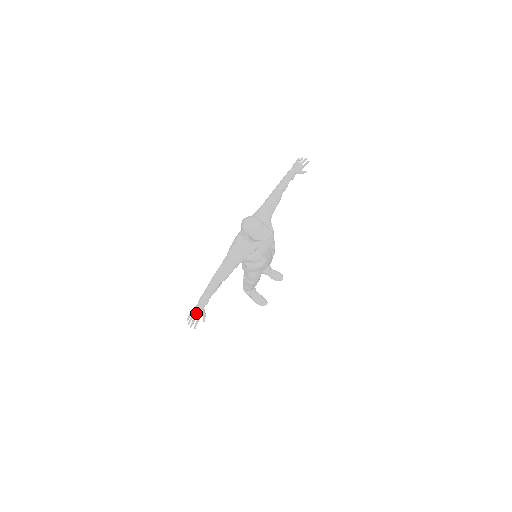
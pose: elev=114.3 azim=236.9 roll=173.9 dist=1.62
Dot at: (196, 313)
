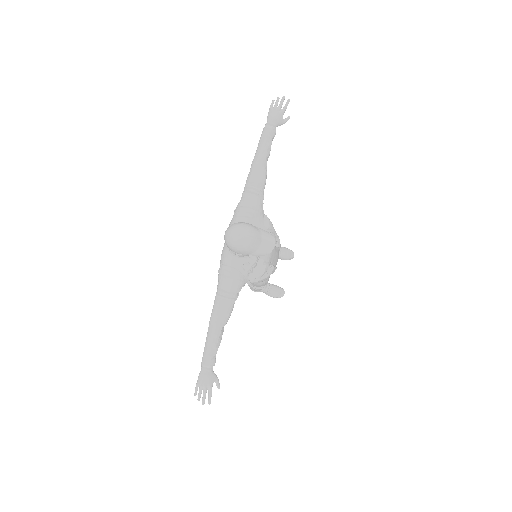
Dot at: (204, 383)
